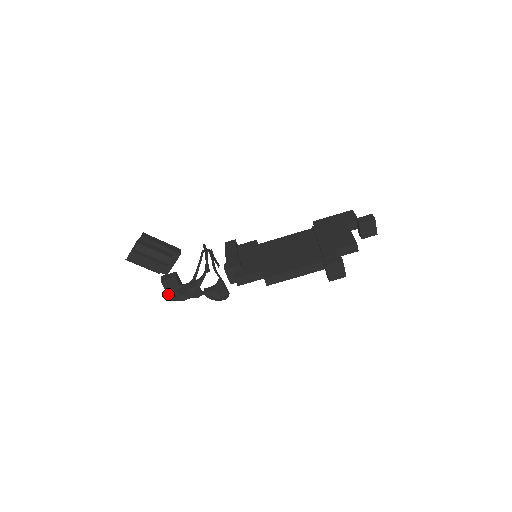
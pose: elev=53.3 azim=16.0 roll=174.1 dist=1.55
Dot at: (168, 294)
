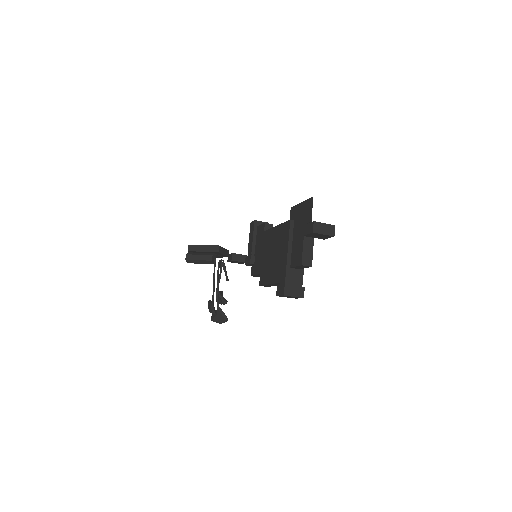
Dot at: occluded
